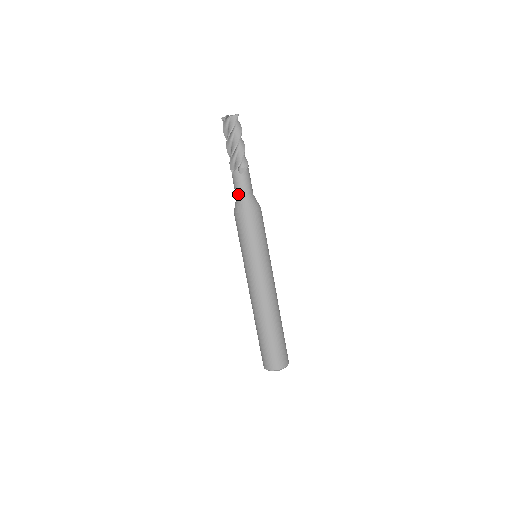
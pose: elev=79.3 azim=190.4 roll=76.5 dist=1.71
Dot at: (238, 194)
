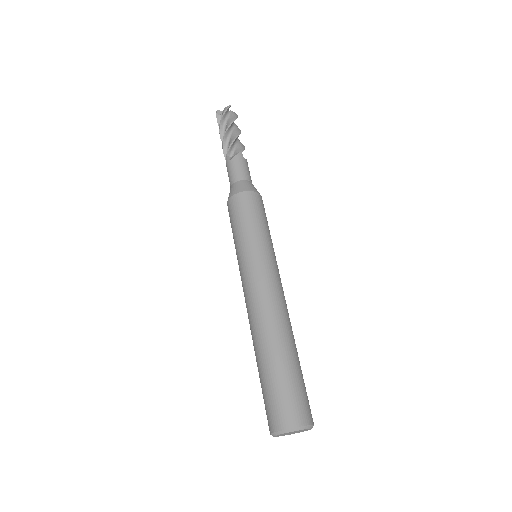
Dot at: (241, 176)
